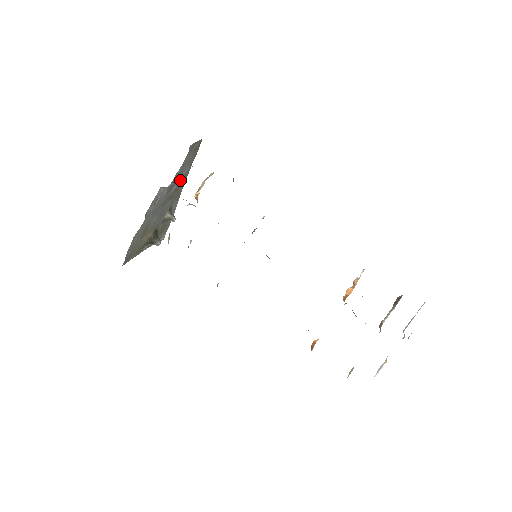
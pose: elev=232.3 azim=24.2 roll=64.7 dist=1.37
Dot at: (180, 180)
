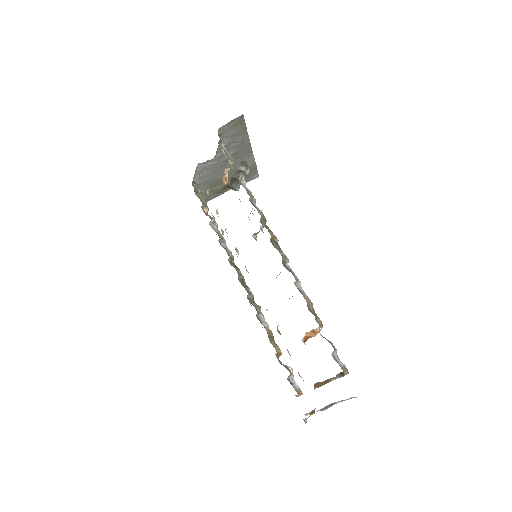
Dot at: (236, 145)
